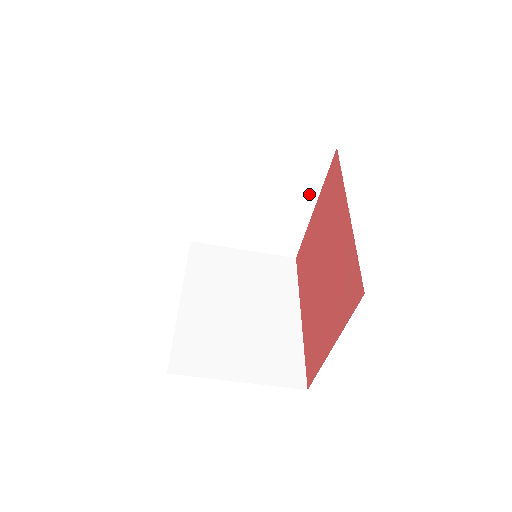
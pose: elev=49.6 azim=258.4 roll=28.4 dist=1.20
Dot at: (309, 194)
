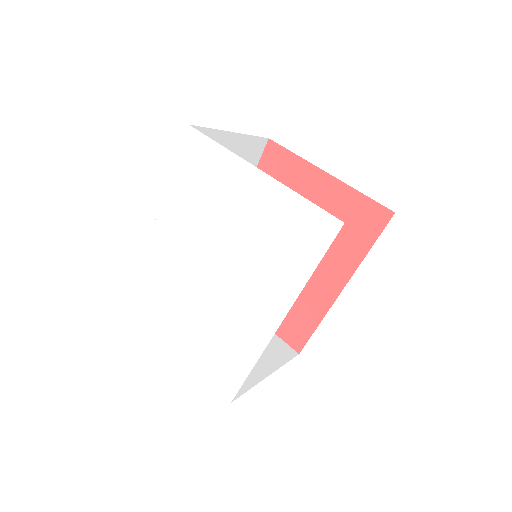
Dot at: occluded
